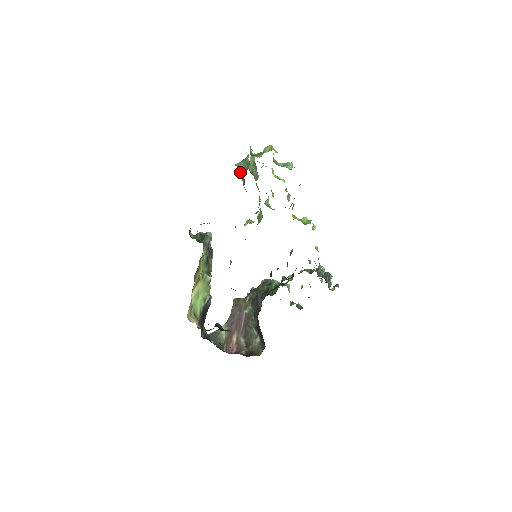
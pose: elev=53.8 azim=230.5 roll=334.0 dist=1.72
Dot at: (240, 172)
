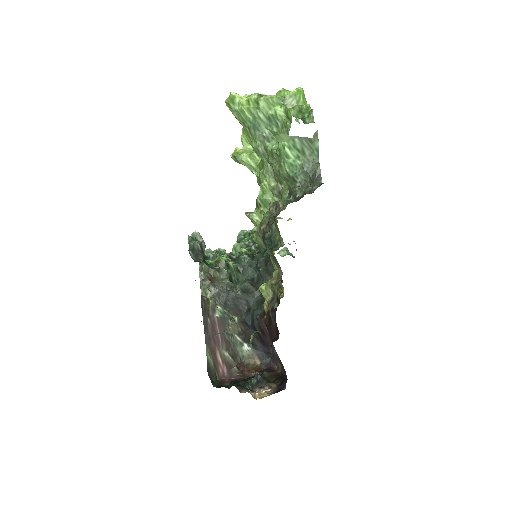
Dot at: (287, 151)
